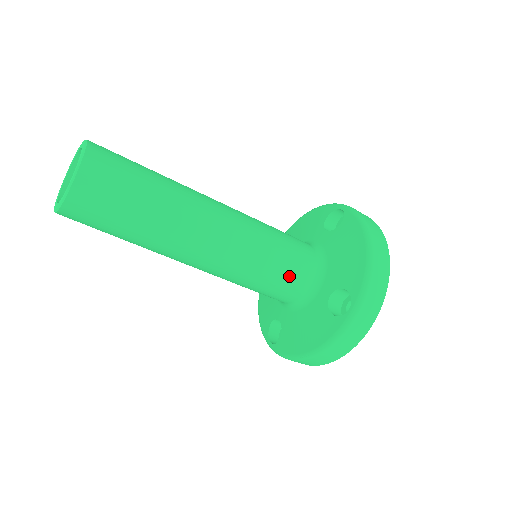
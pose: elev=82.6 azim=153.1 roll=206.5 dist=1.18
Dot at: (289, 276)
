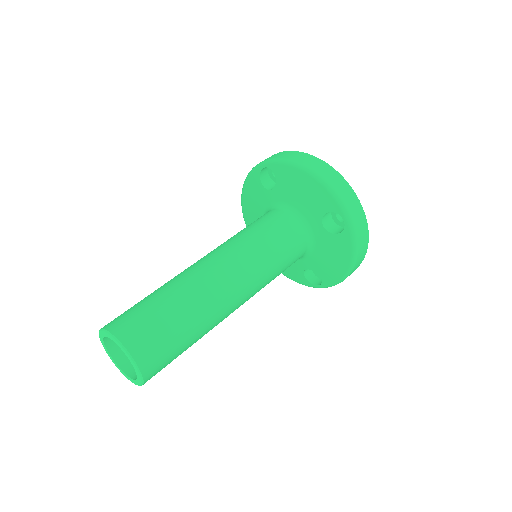
Dot at: (289, 244)
